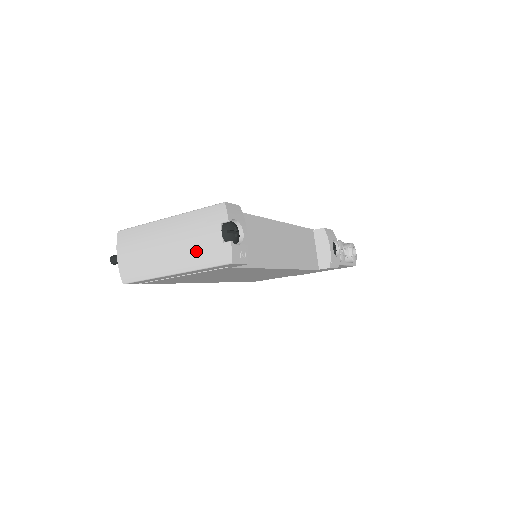
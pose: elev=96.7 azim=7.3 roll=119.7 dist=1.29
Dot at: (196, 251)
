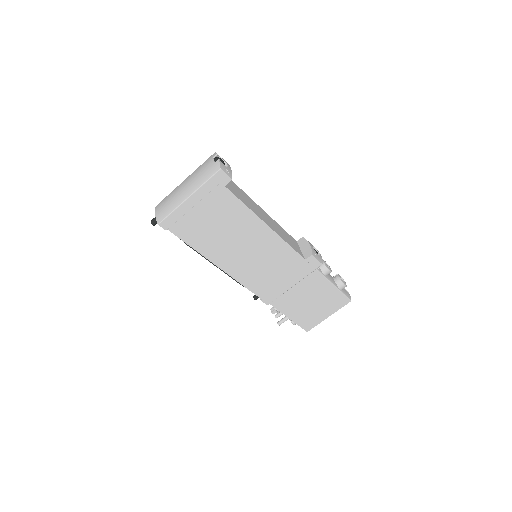
Dot at: (201, 176)
